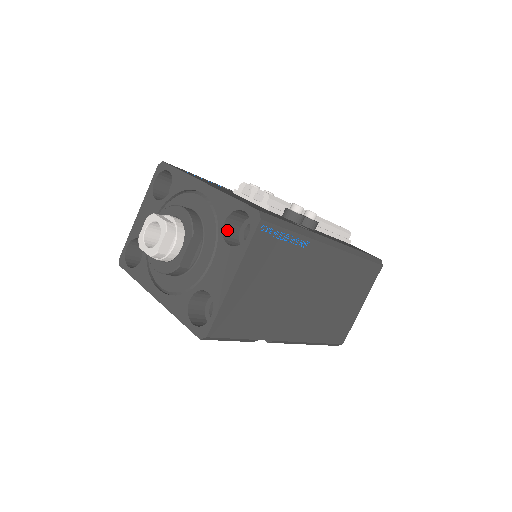
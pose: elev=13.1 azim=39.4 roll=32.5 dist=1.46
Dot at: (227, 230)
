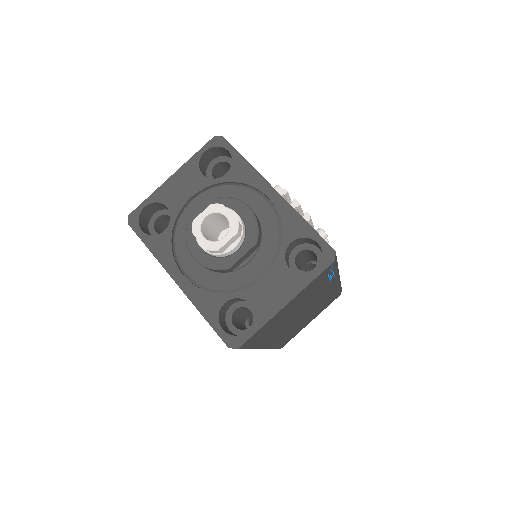
Dot at: (287, 250)
